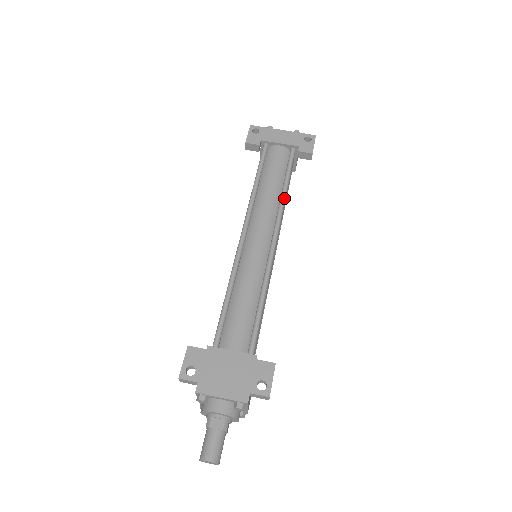
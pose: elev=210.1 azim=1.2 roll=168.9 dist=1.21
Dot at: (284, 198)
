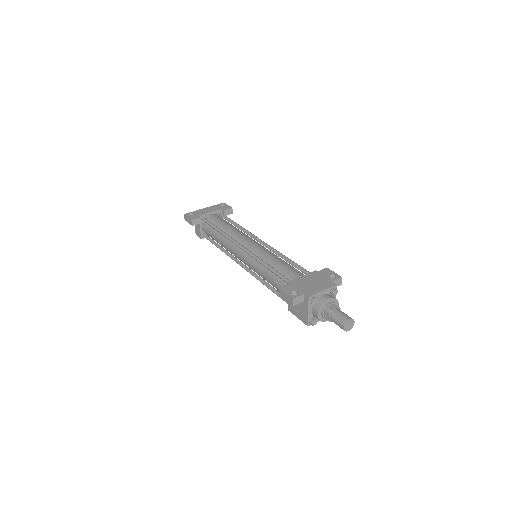
Dot at: (242, 227)
